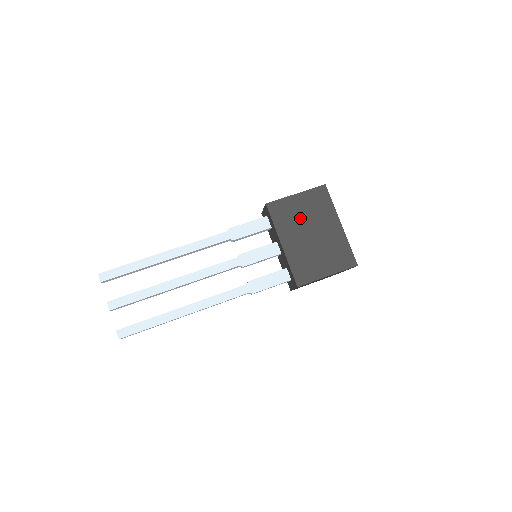
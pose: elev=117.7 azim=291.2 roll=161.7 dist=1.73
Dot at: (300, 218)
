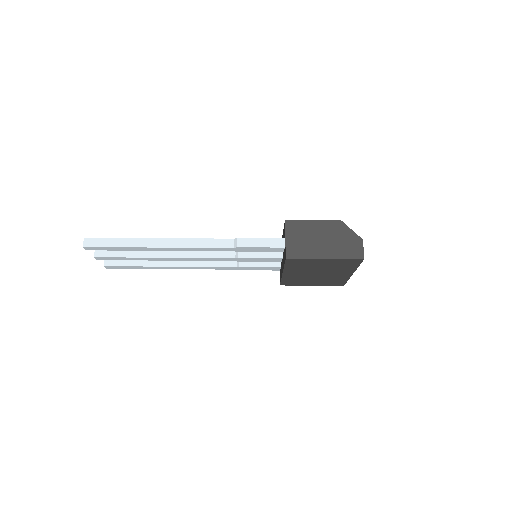
Dot at: (315, 268)
